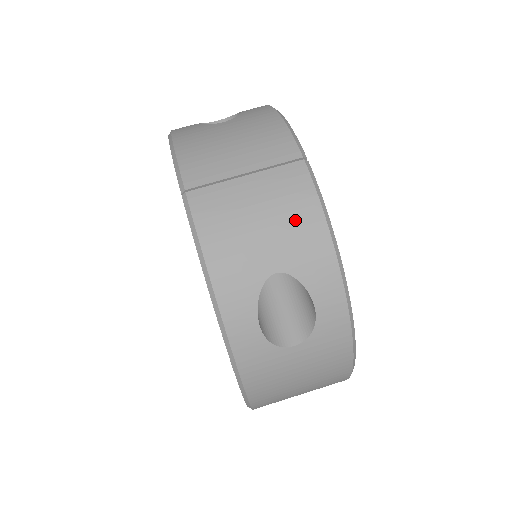
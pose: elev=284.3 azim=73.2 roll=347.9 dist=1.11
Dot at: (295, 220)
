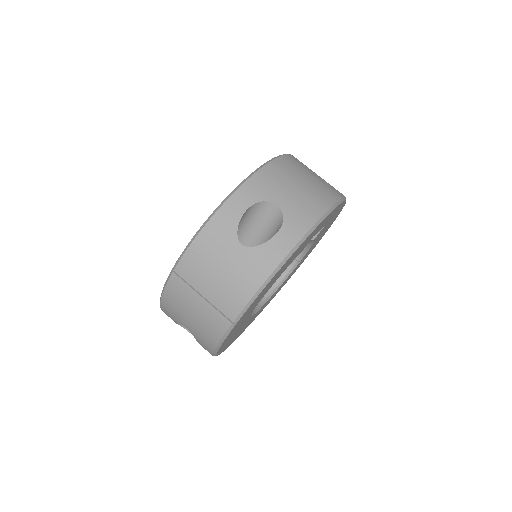
Dot at: (205, 332)
